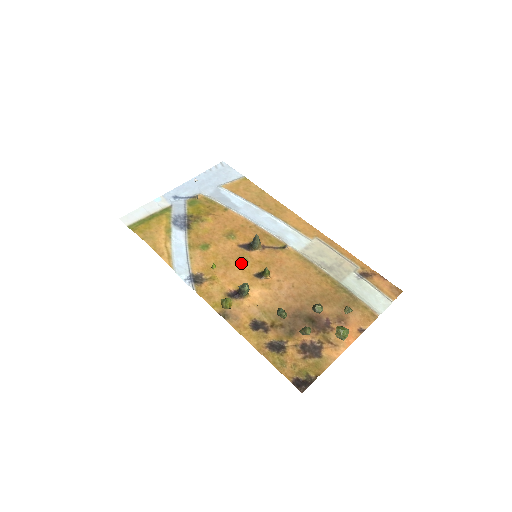
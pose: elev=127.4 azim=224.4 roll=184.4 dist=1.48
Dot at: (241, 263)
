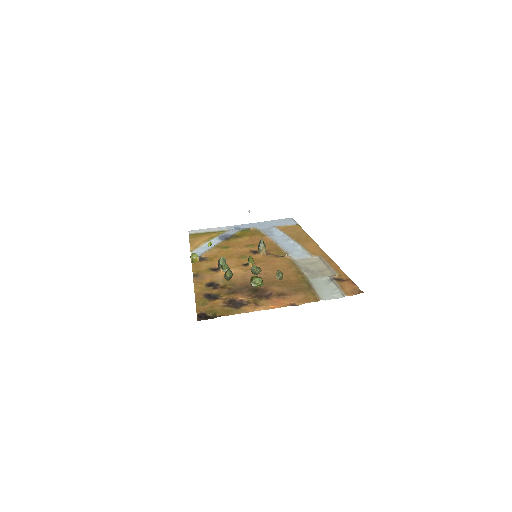
Dot at: (241, 257)
